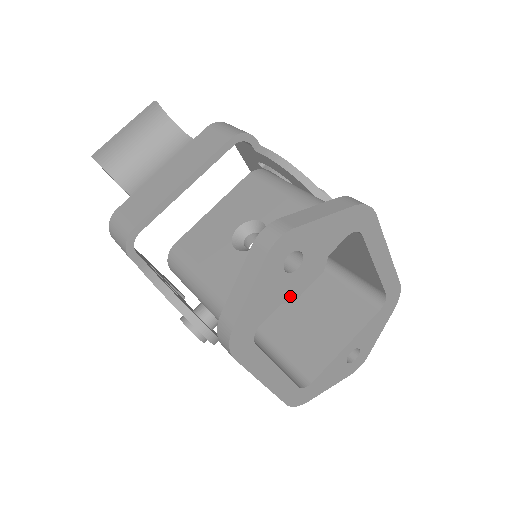
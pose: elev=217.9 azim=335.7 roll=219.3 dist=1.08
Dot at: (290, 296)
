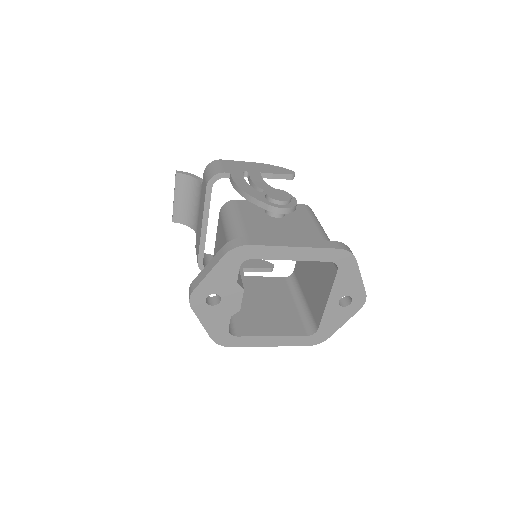
Dot at: (233, 310)
